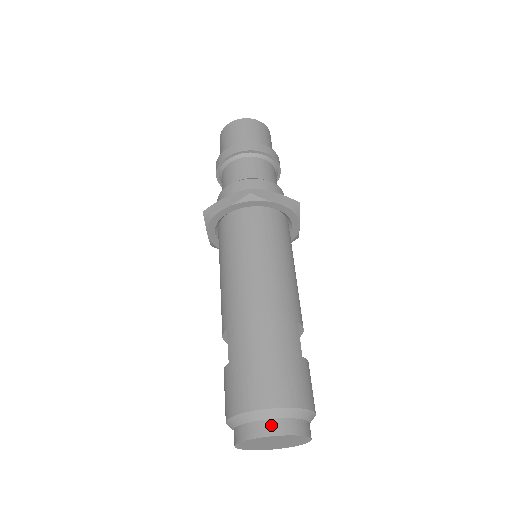
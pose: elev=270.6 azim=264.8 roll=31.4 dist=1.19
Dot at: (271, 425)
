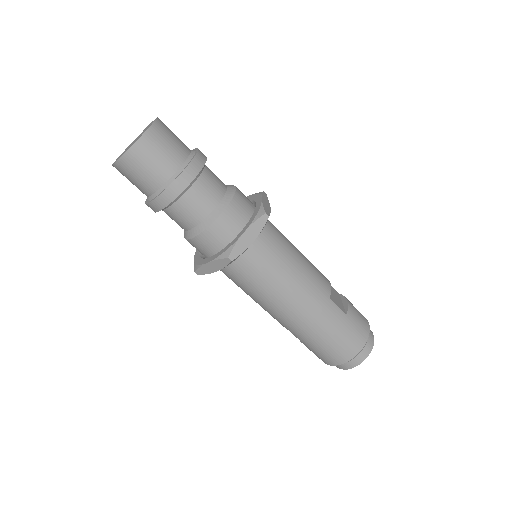
Dot at: (354, 362)
